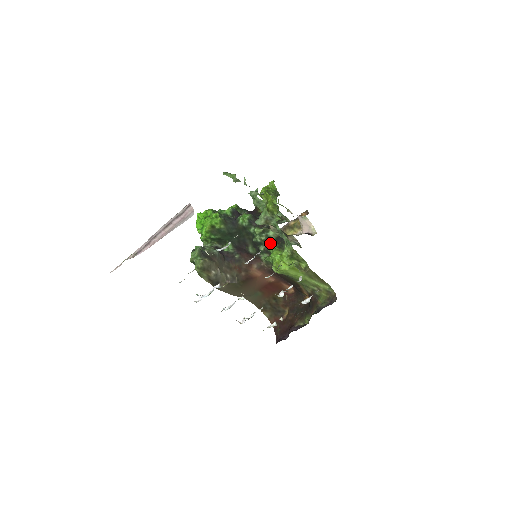
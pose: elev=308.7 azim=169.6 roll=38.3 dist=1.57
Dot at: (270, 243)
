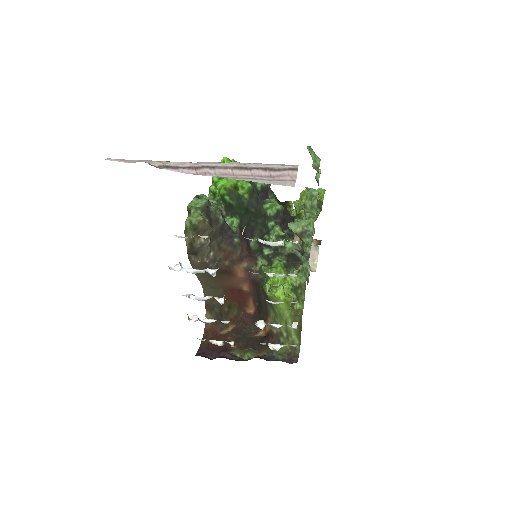
Dot at: (279, 253)
